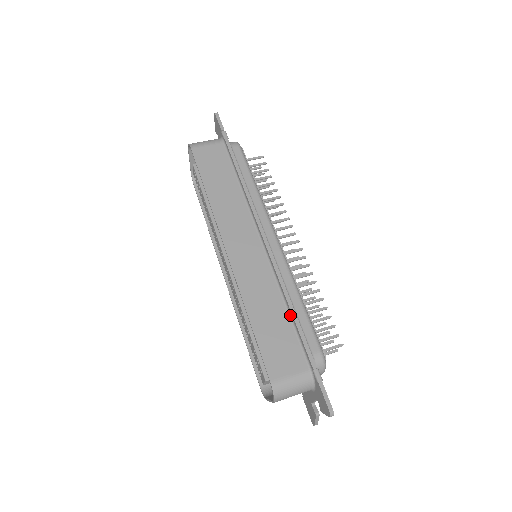
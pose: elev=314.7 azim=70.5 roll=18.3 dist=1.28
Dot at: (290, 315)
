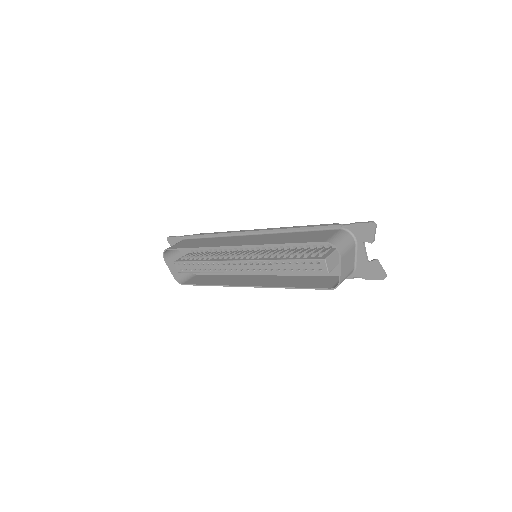
Dot at: (302, 231)
